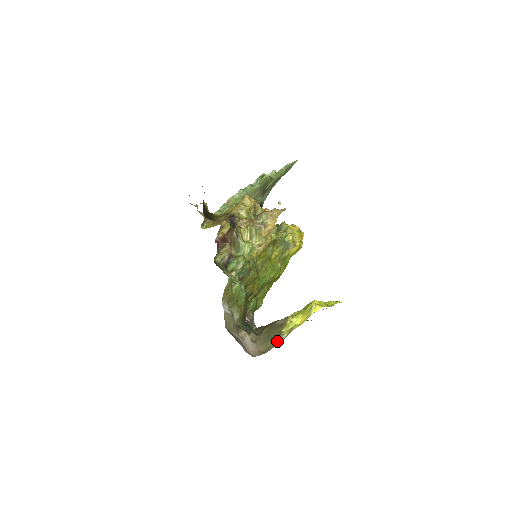
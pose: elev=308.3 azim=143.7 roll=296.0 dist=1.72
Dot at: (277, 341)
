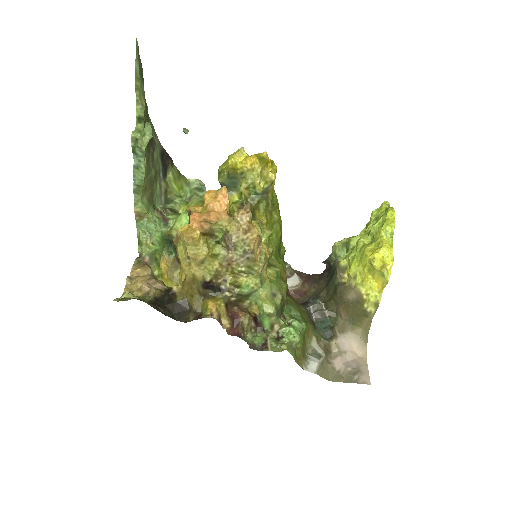
Dot at: (368, 318)
